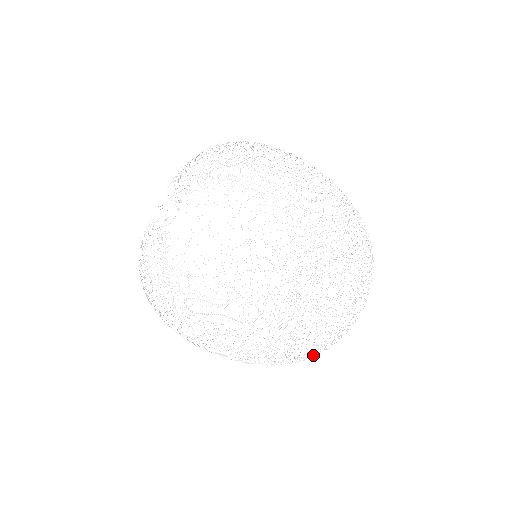
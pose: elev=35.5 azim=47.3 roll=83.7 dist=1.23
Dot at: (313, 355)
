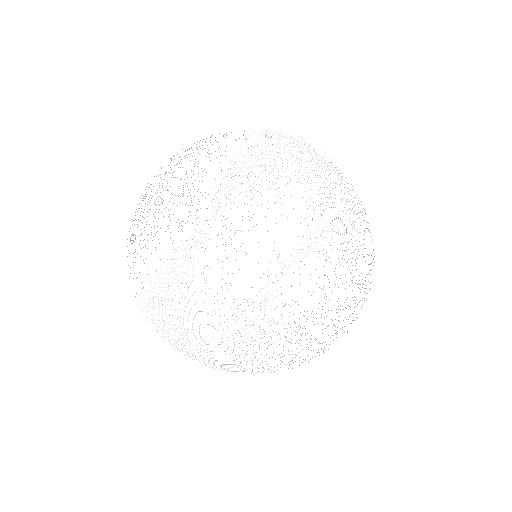
Dot at: occluded
